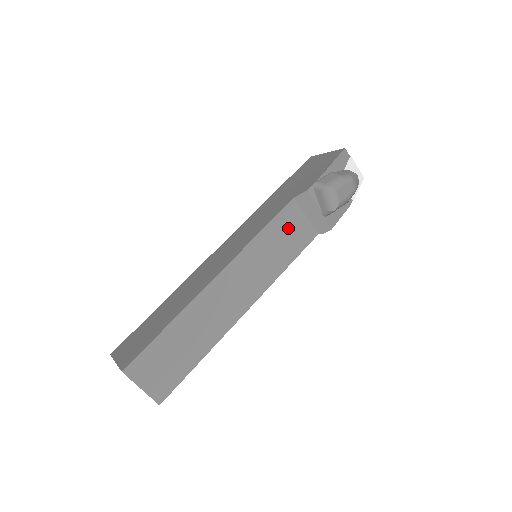
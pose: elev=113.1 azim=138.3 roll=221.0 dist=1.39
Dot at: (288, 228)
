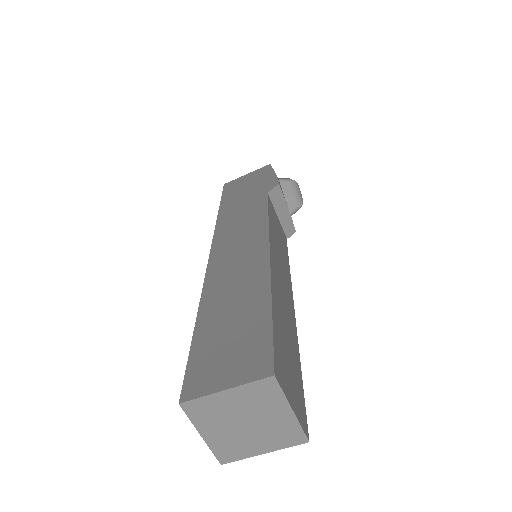
Dot at: (276, 222)
